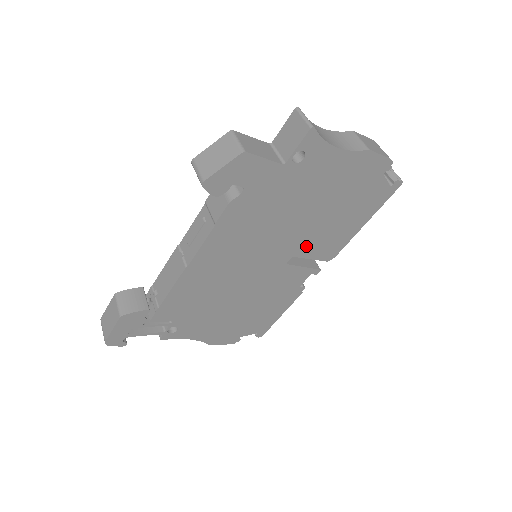
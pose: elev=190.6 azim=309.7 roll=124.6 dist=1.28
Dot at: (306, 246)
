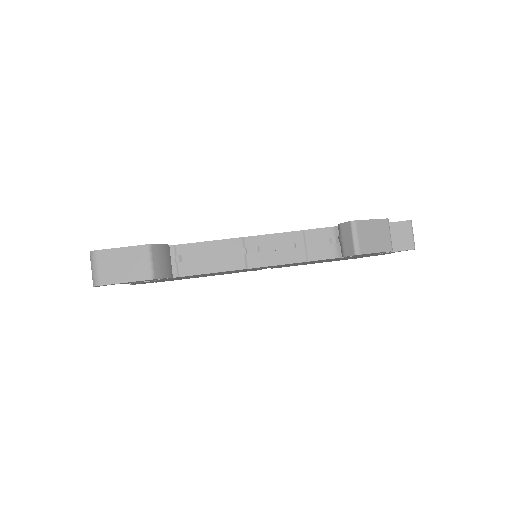
Dot at: occluded
